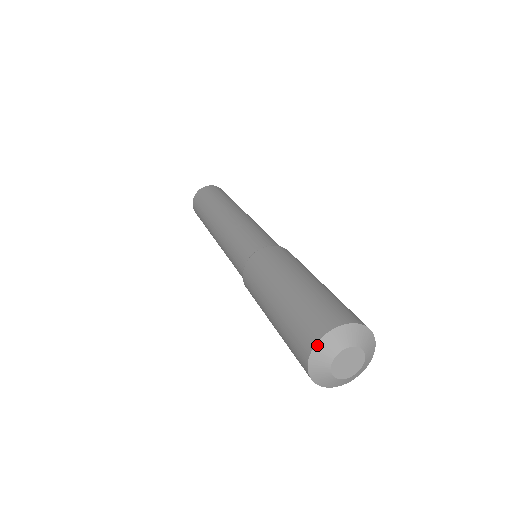
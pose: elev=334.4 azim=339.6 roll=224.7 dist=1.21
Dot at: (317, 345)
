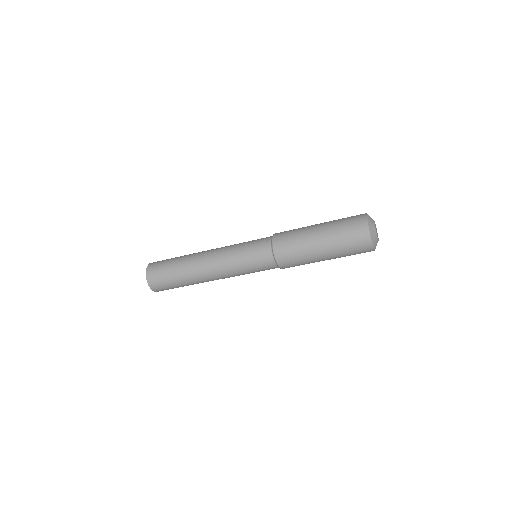
Dot at: occluded
